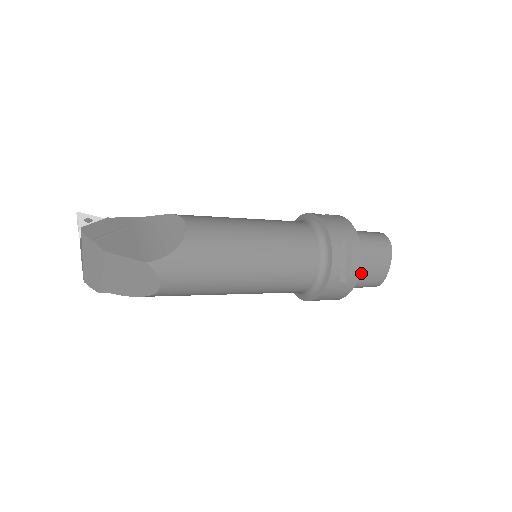
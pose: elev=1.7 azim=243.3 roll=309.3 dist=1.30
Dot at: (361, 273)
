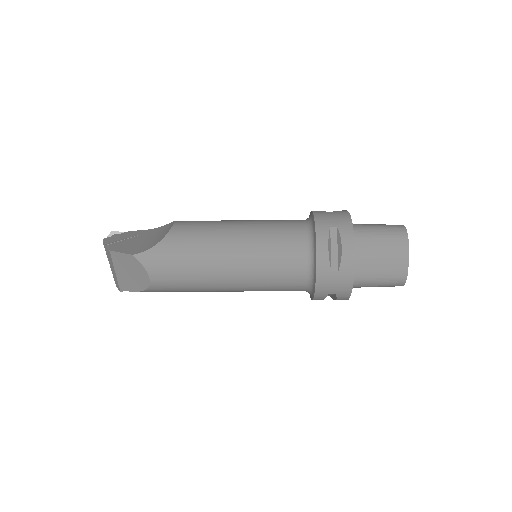
Dot at: (369, 266)
